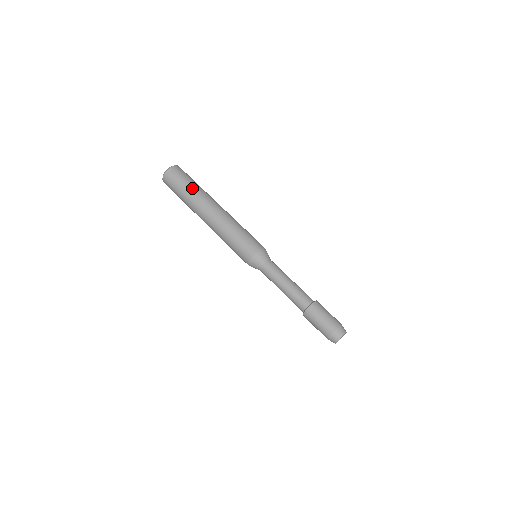
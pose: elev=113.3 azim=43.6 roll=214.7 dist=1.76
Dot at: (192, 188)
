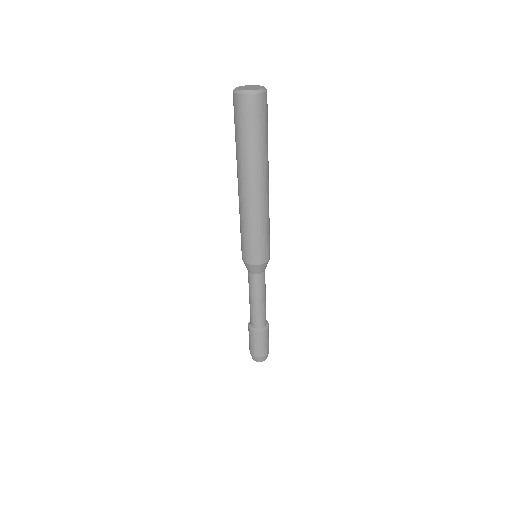
Dot at: (261, 145)
